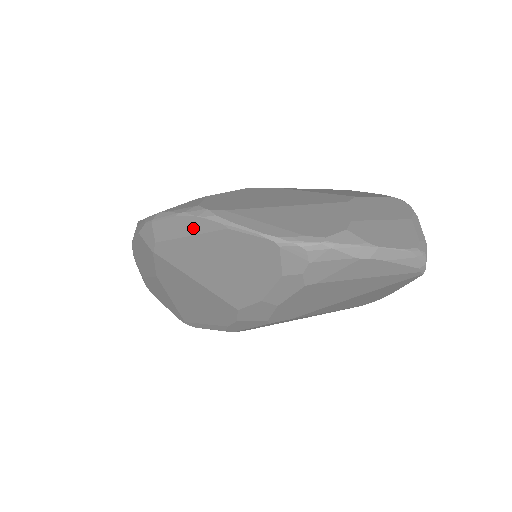
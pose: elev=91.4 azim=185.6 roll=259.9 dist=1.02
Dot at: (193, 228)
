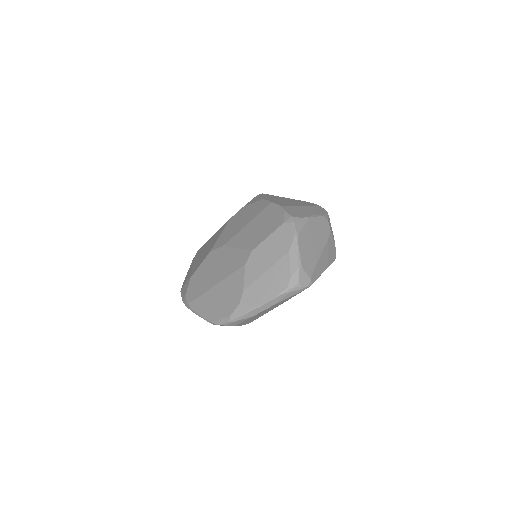
Dot at: occluded
